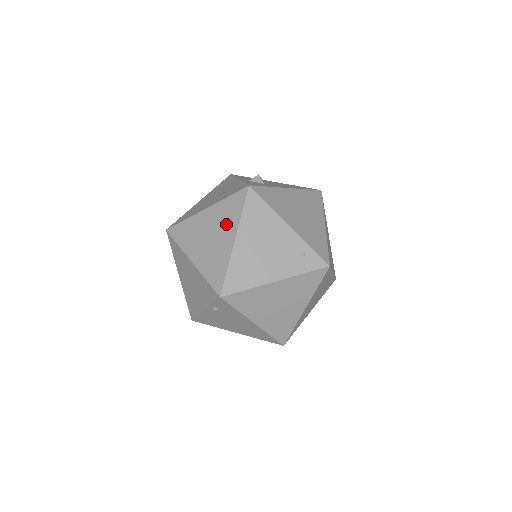
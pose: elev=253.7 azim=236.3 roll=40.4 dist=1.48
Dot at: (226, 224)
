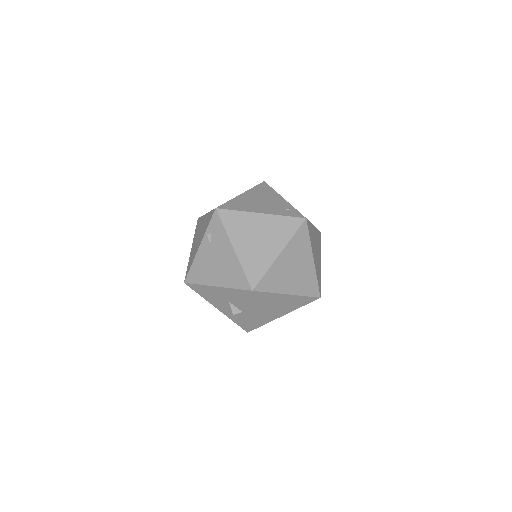
Dot at: occluded
